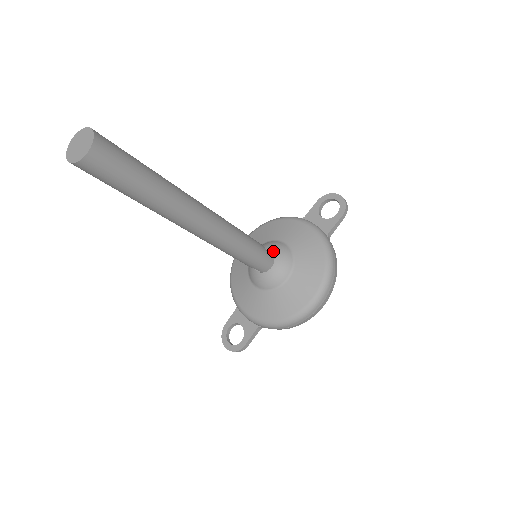
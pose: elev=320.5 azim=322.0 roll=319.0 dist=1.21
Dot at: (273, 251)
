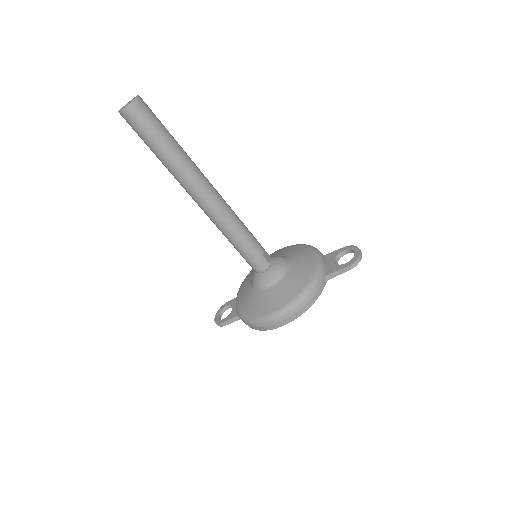
Dot at: (274, 262)
